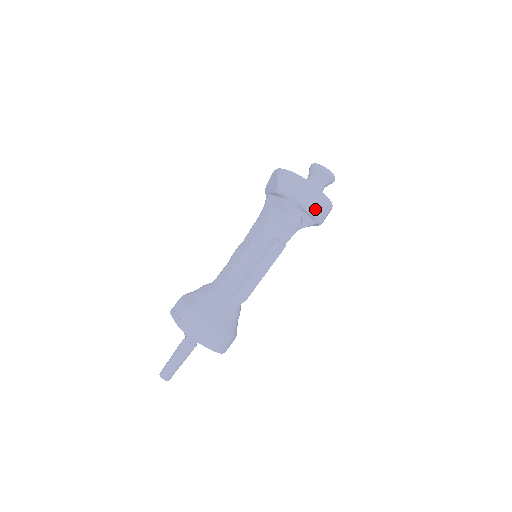
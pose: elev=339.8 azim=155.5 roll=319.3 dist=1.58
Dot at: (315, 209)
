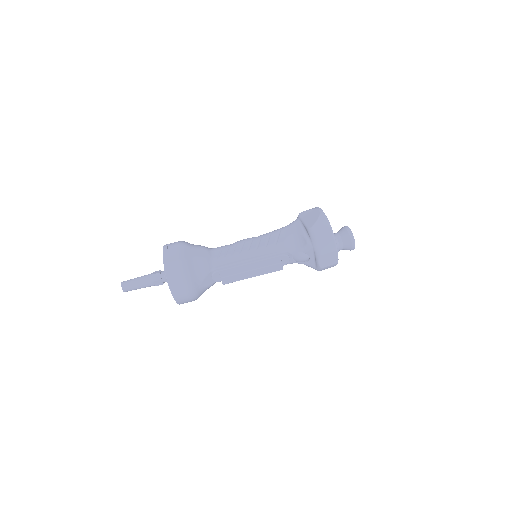
Dot at: (324, 263)
